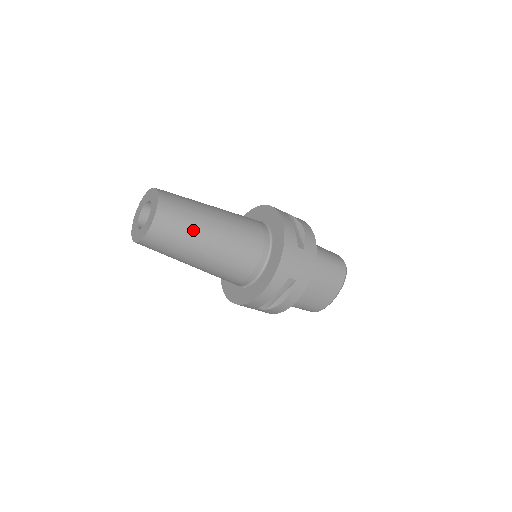
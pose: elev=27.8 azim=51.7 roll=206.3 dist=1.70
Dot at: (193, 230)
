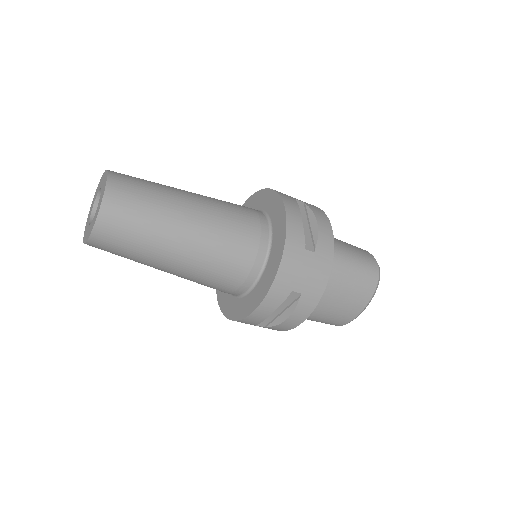
Dot at: (156, 228)
